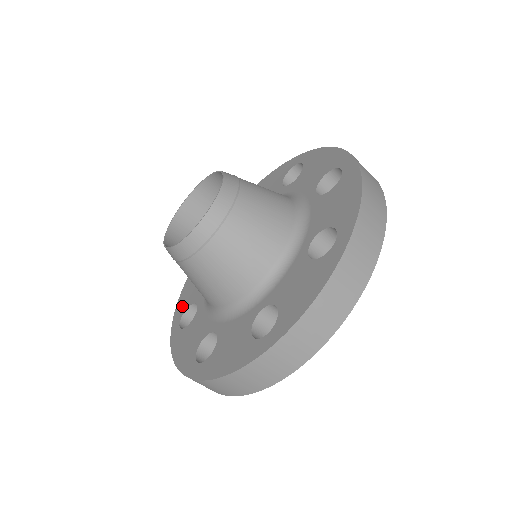
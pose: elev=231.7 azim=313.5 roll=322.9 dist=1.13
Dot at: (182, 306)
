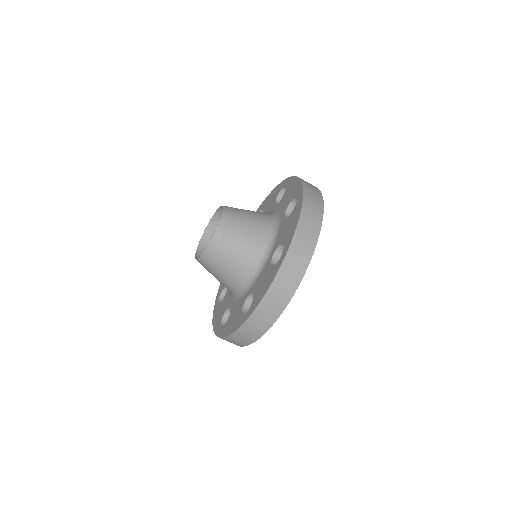
Dot at: (221, 287)
